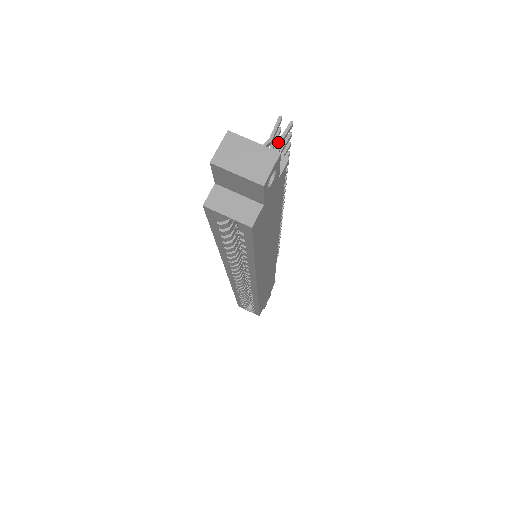
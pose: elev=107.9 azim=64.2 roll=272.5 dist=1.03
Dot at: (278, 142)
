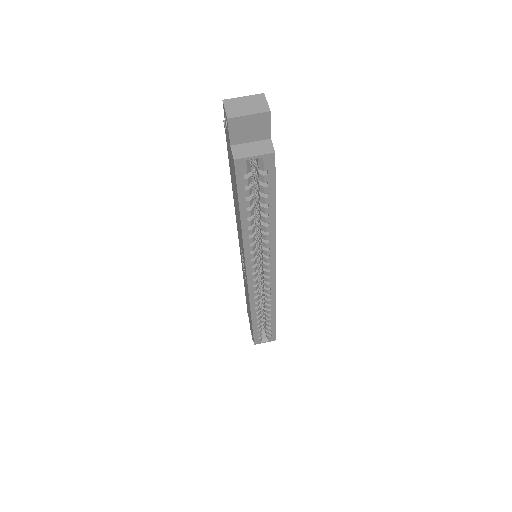
Dot at: occluded
